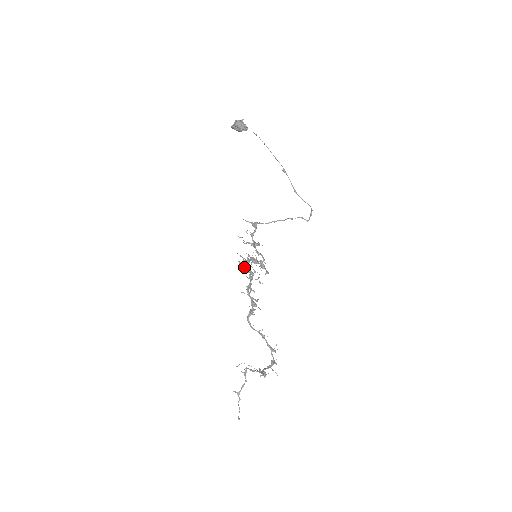
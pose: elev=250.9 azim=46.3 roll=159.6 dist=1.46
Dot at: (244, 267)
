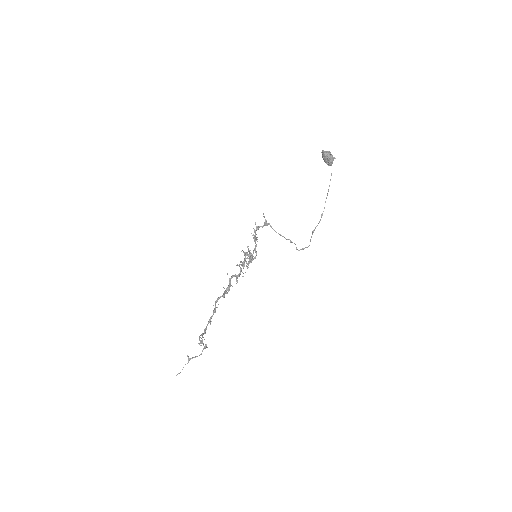
Dot at: (246, 262)
